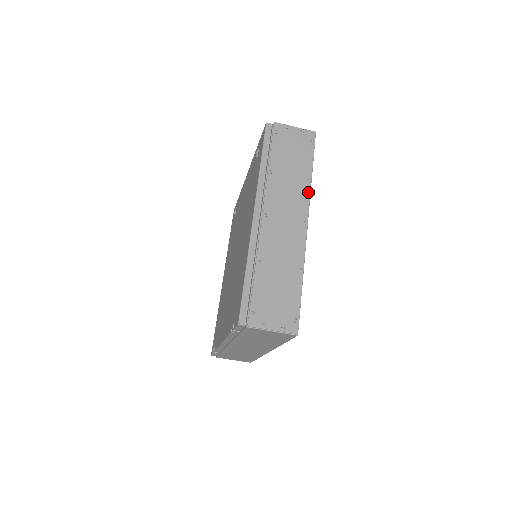
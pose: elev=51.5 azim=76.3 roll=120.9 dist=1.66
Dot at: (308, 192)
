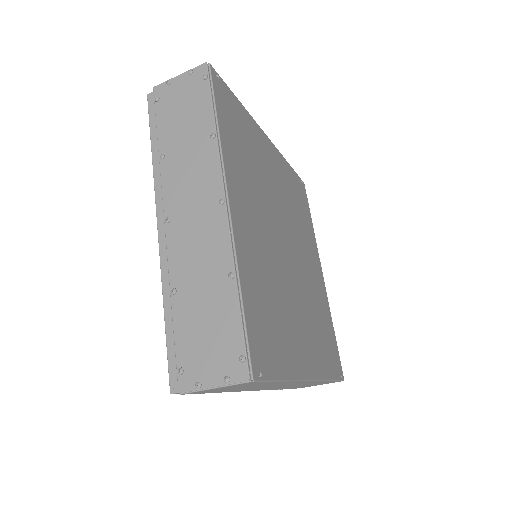
Dot at: (215, 154)
